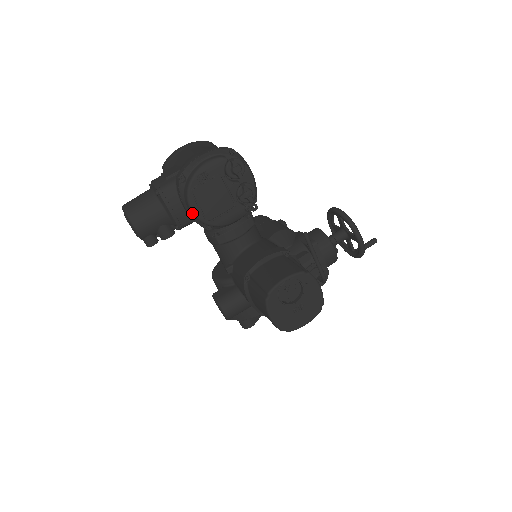
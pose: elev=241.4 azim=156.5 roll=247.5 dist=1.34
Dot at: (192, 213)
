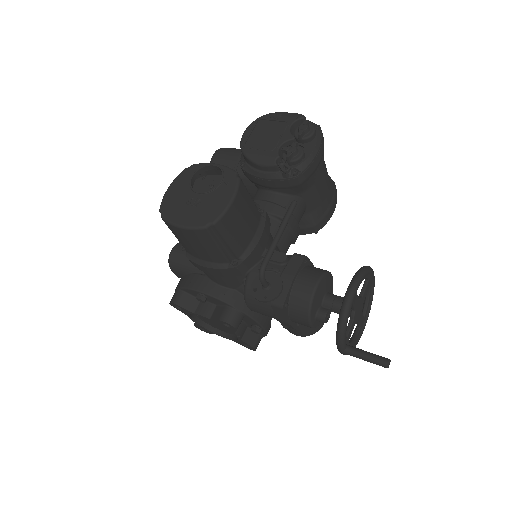
Dot at: (243, 135)
